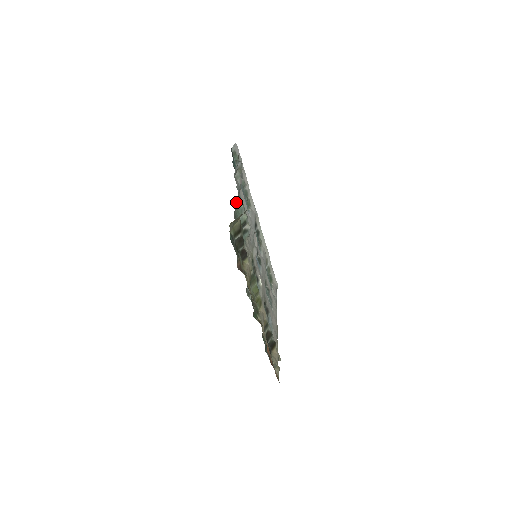
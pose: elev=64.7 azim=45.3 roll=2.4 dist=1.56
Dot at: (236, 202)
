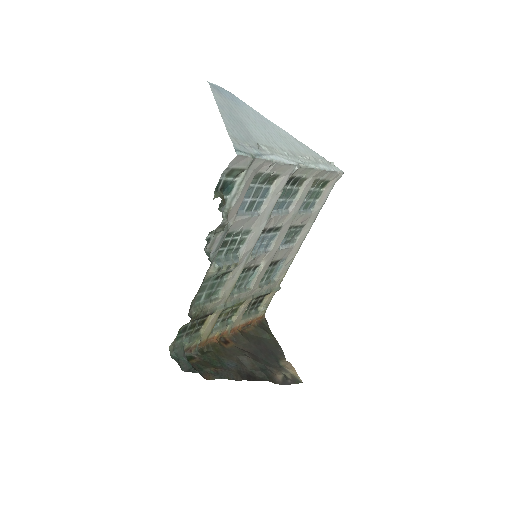
Dot at: (195, 296)
